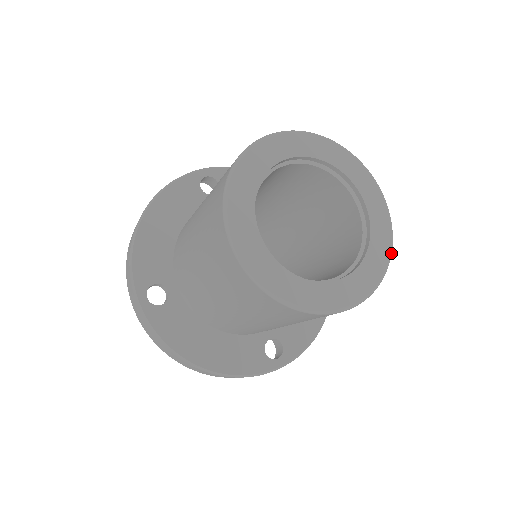
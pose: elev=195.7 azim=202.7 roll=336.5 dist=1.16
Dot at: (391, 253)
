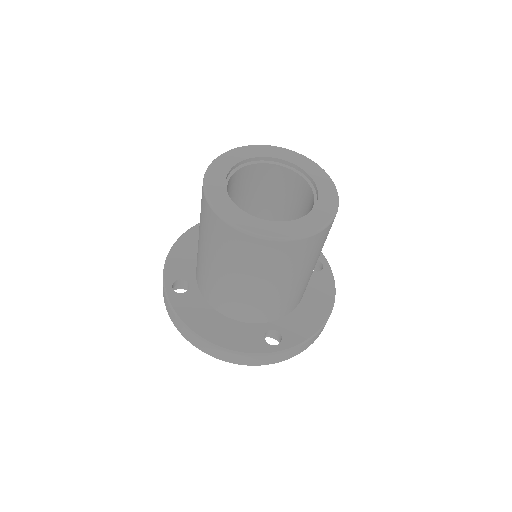
Dot at: (335, 213)
